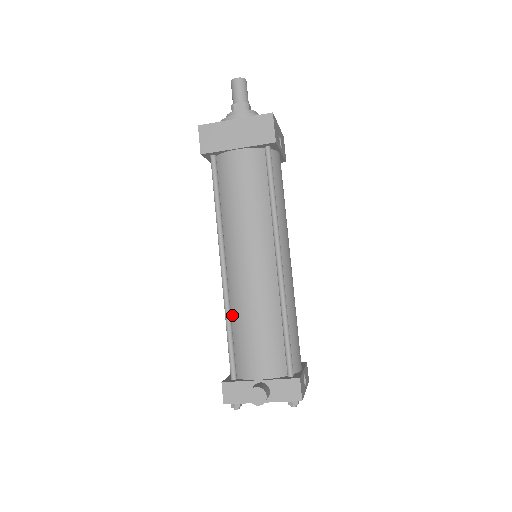
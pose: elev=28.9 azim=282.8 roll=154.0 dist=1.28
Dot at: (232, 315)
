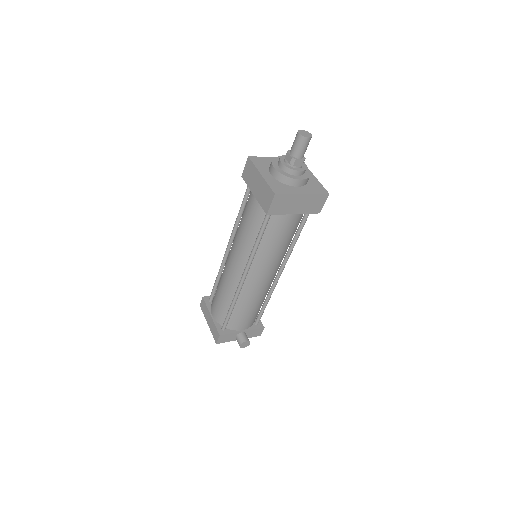
Dot at: (237, 300)
